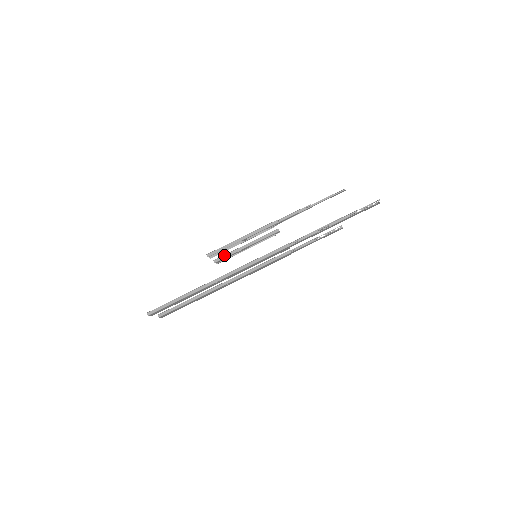
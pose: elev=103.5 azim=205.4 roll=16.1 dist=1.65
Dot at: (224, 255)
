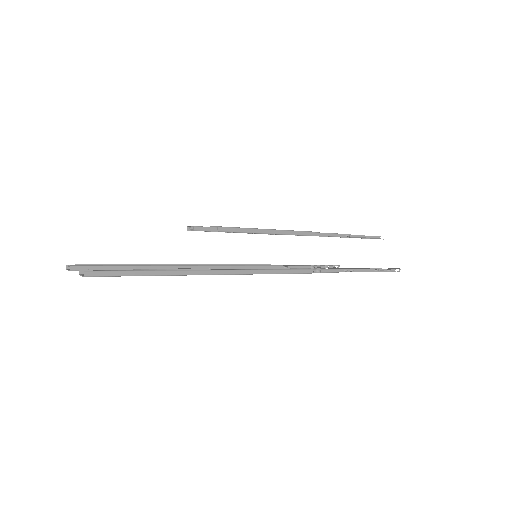
Dot at: occluded
